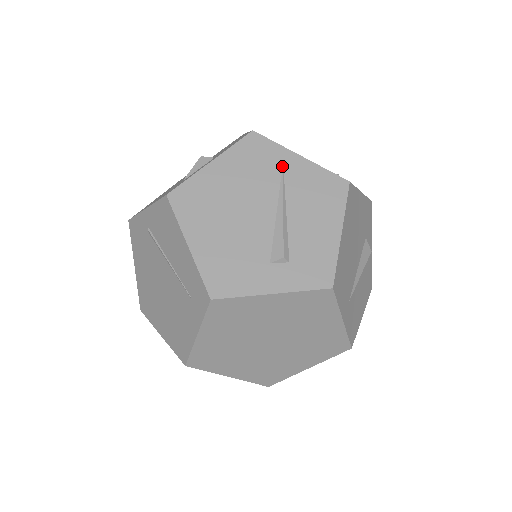
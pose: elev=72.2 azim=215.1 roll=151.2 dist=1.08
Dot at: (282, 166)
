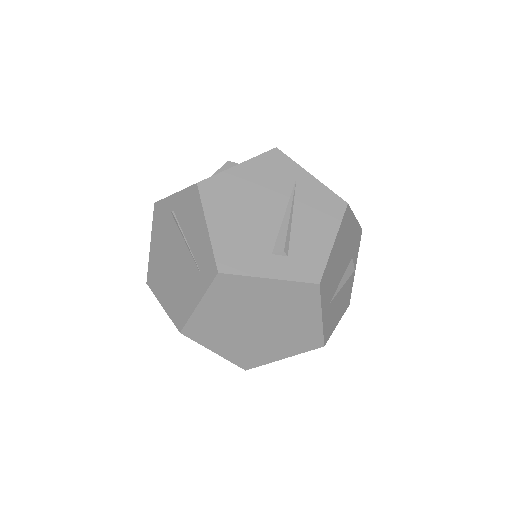
Dot at: (295, 180)
